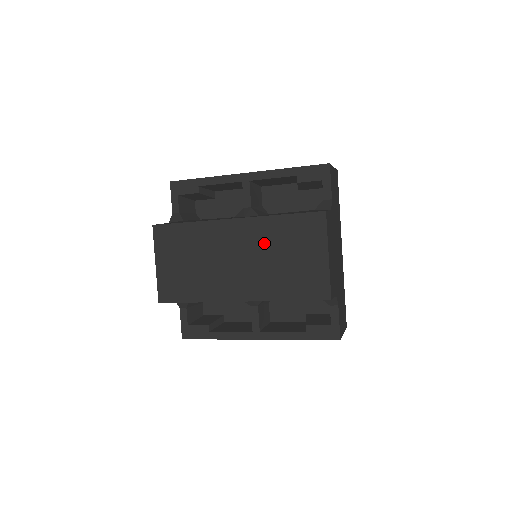
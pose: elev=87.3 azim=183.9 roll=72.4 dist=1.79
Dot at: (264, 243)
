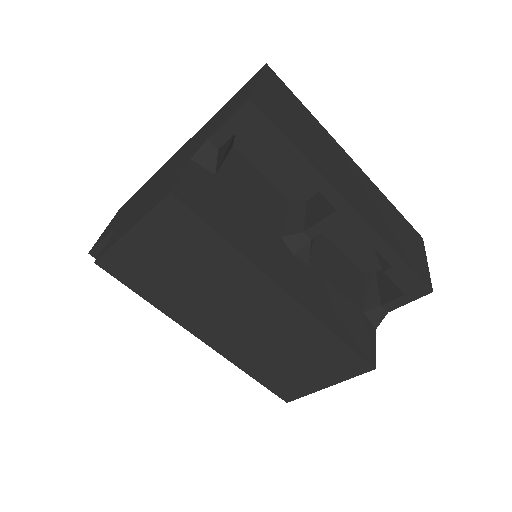
Dot at: (287, 334)
